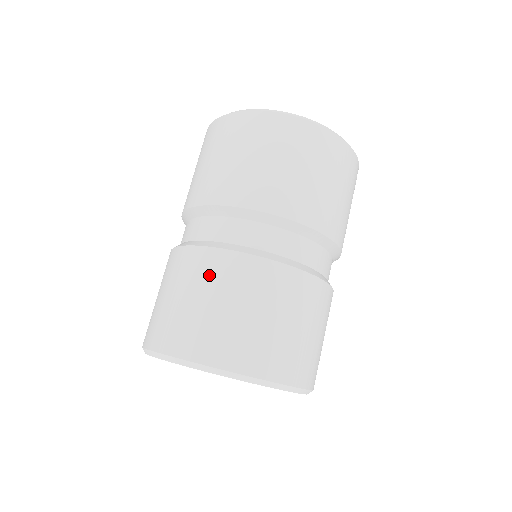
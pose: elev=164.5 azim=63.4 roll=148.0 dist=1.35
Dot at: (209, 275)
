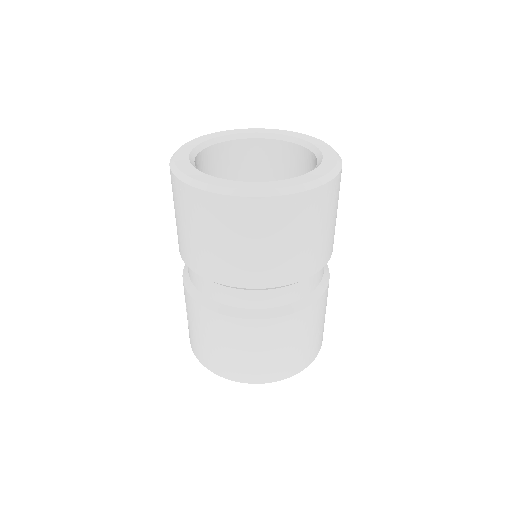
Dot at: (260, 337)
